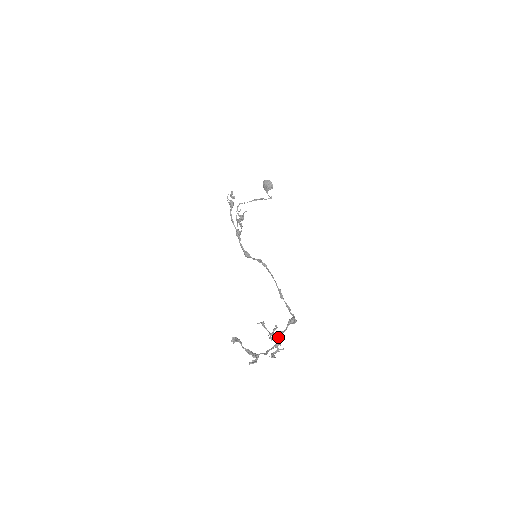
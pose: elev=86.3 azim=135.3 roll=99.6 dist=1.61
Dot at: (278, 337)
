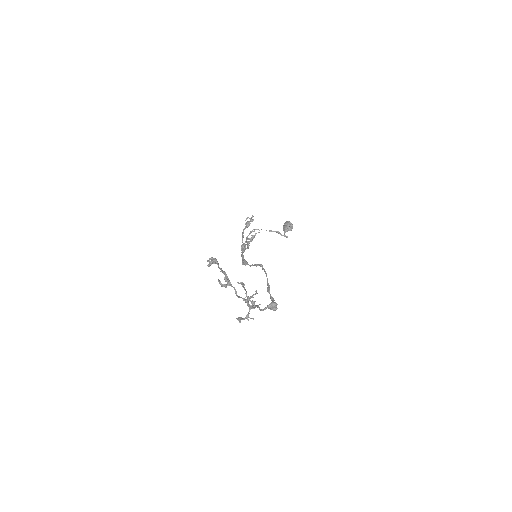
Dot at: (254, 301)
